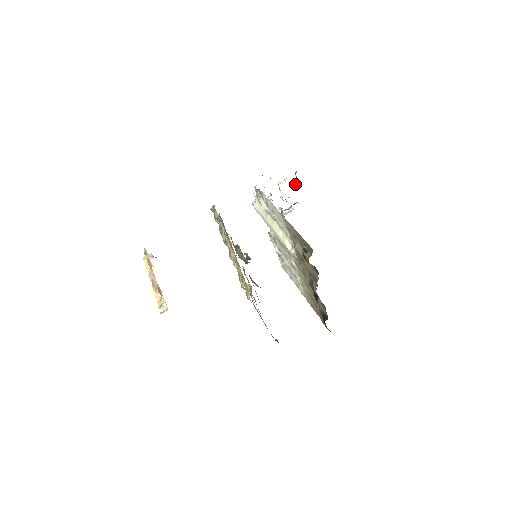
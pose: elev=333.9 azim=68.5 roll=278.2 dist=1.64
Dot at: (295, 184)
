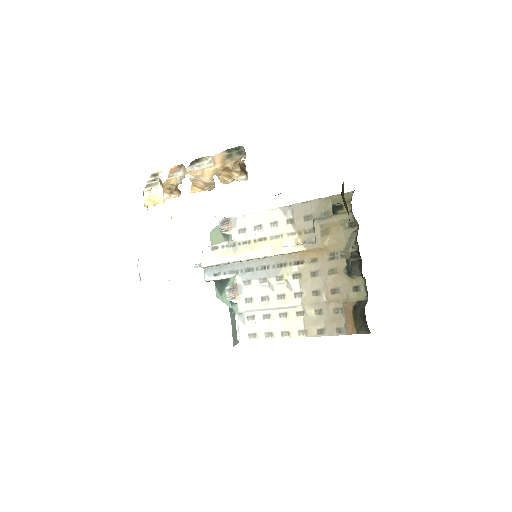
Dot at: occluded
